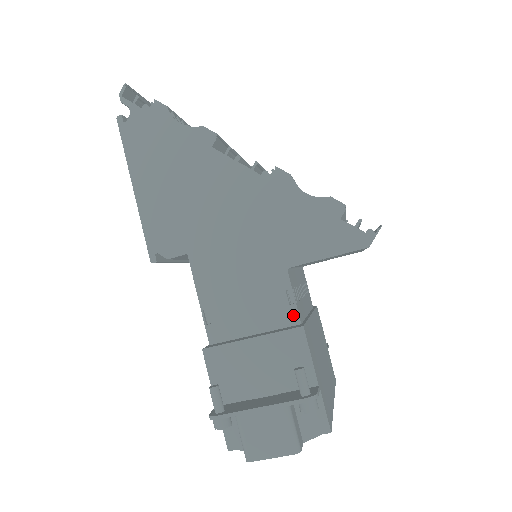
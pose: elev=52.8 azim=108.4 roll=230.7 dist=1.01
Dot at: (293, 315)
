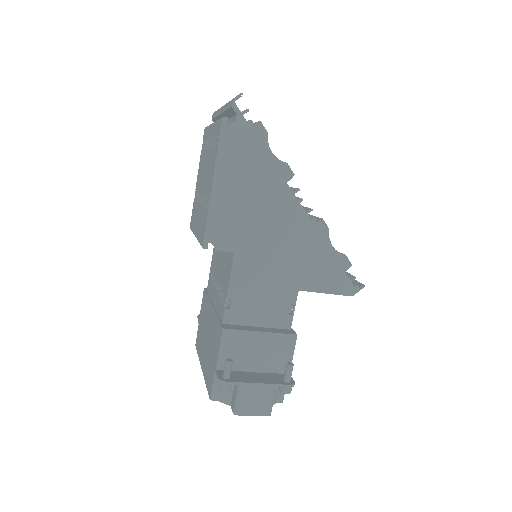
Dot at: (288, 322)
